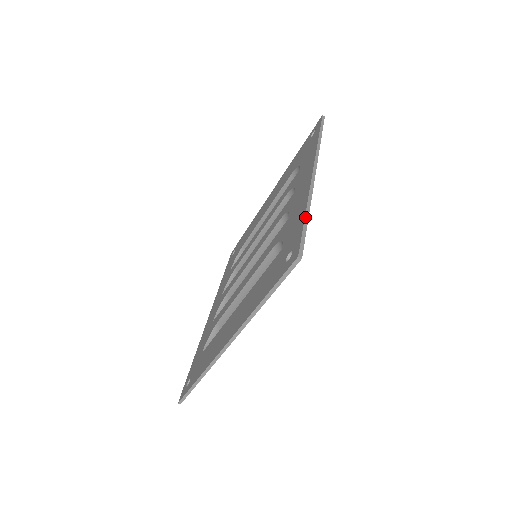
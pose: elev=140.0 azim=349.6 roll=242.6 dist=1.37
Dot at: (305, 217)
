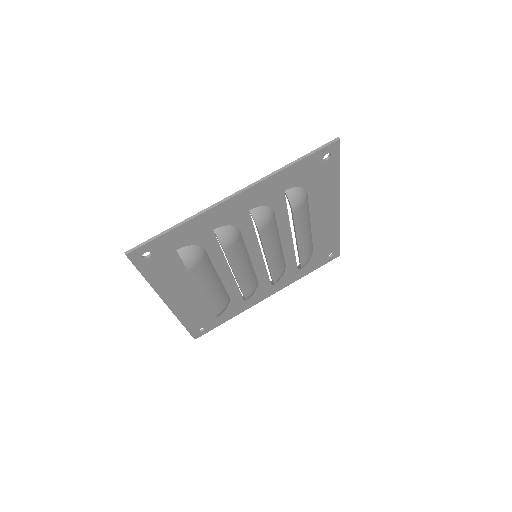
Dot at: (168, 229)
